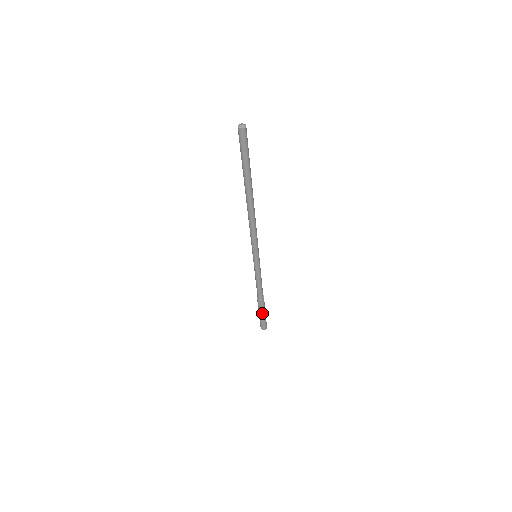
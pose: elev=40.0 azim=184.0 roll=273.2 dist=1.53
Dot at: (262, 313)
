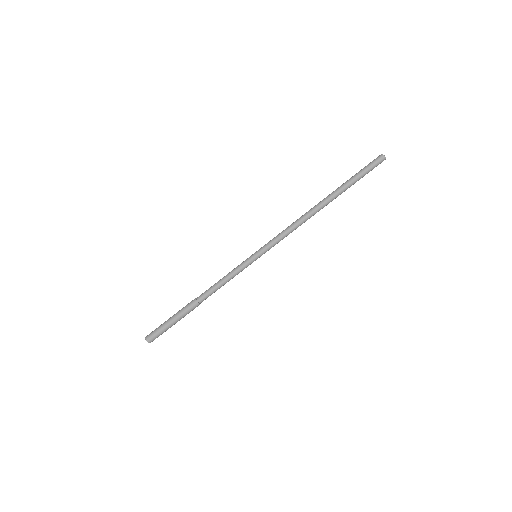
Dot at: (178, 320)
